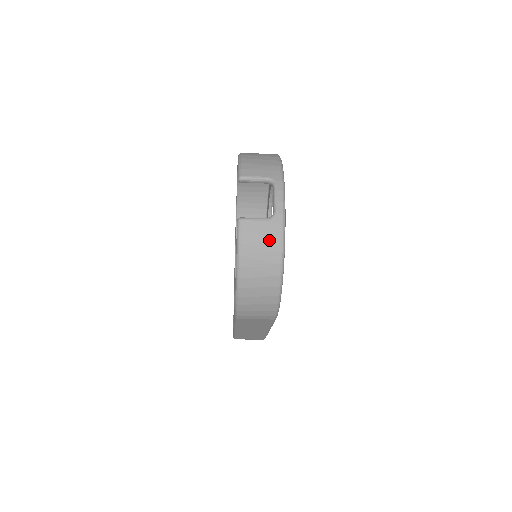
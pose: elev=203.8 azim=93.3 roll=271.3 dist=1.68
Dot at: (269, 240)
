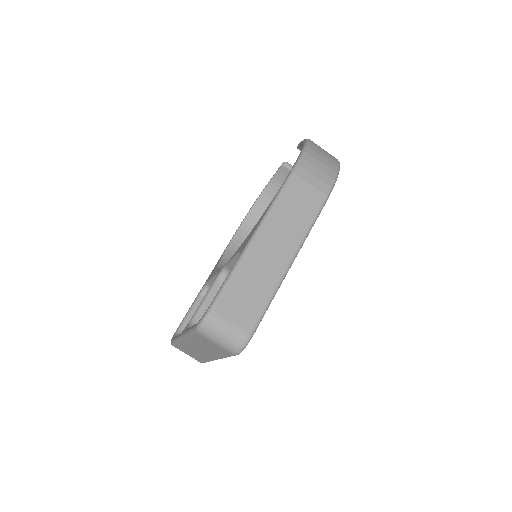
Dot at: occluded
